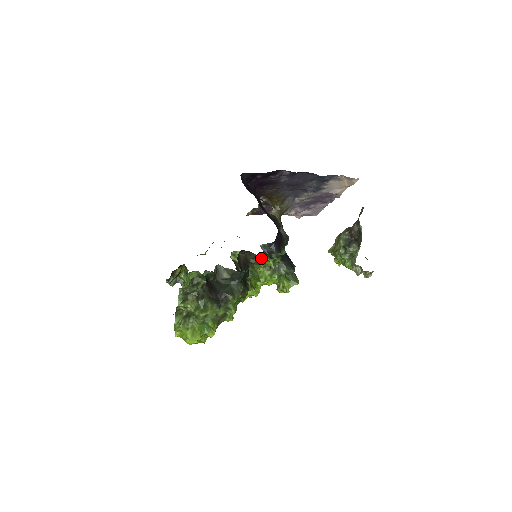
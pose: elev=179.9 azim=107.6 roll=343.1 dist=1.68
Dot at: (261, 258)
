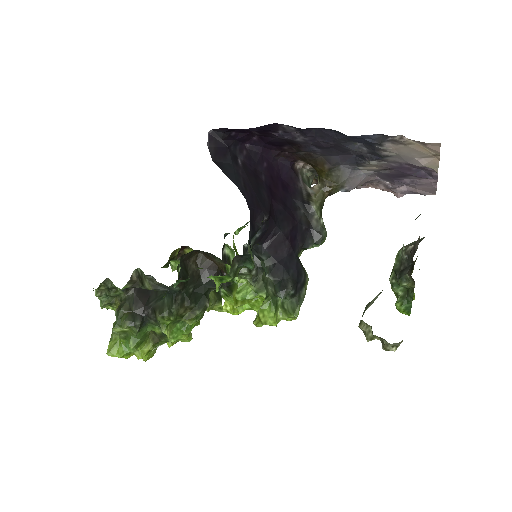
Dot at: occluded
